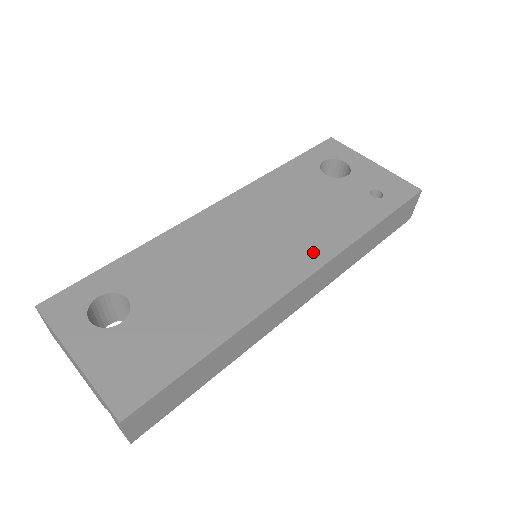
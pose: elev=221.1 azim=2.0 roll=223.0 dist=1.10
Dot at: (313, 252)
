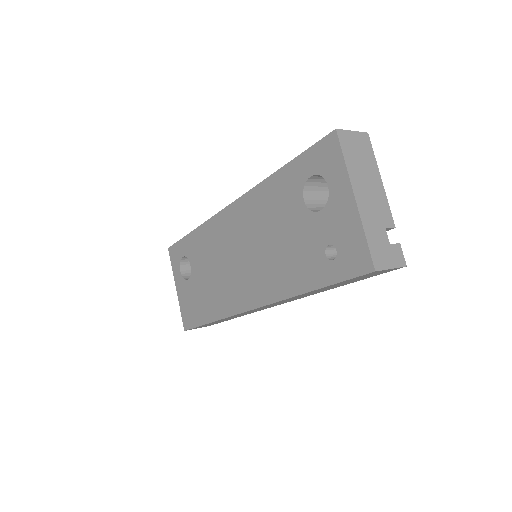
Dot at: (264, 290)
